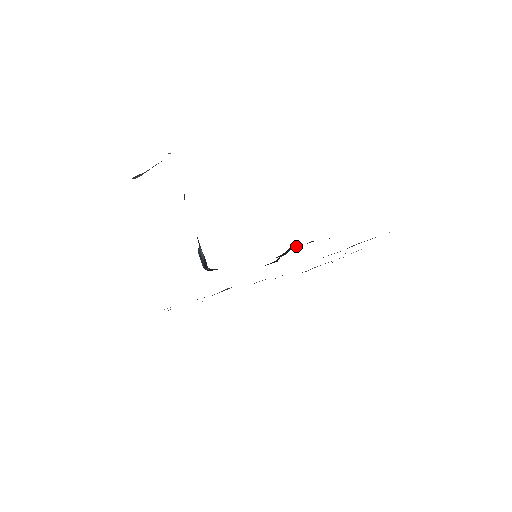
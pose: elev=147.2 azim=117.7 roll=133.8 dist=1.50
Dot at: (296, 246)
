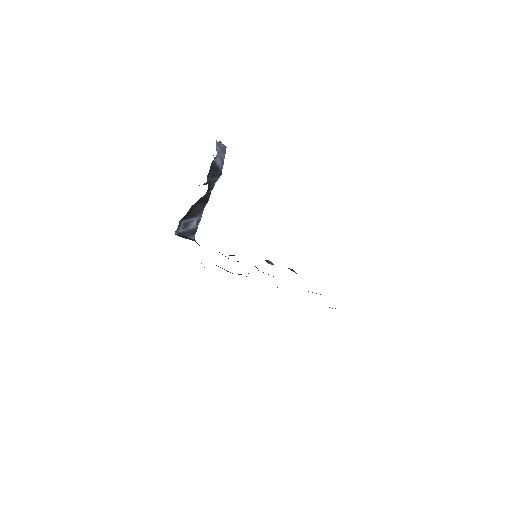
Dot at: occluded
